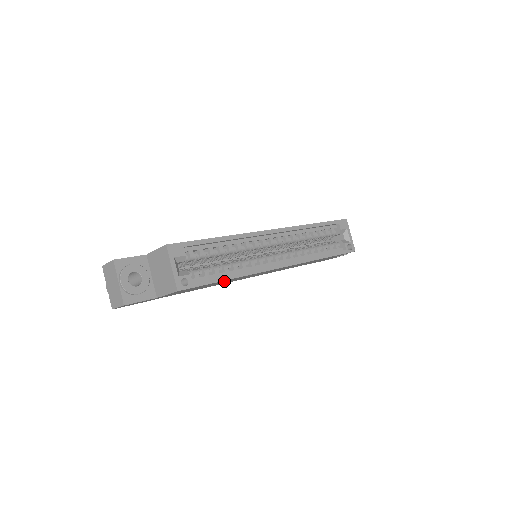
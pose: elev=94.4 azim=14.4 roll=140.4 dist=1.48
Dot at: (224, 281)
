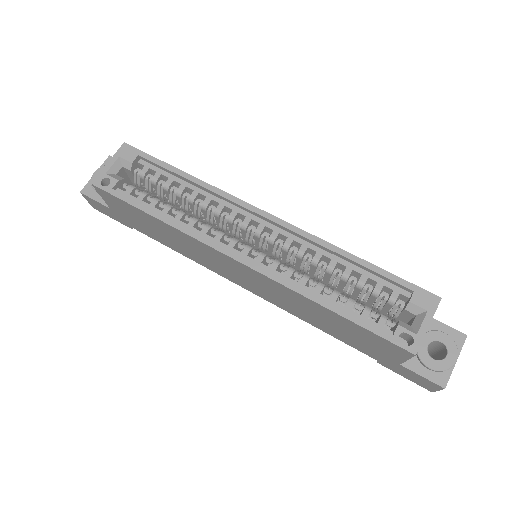
Dot at: (164, 228)
